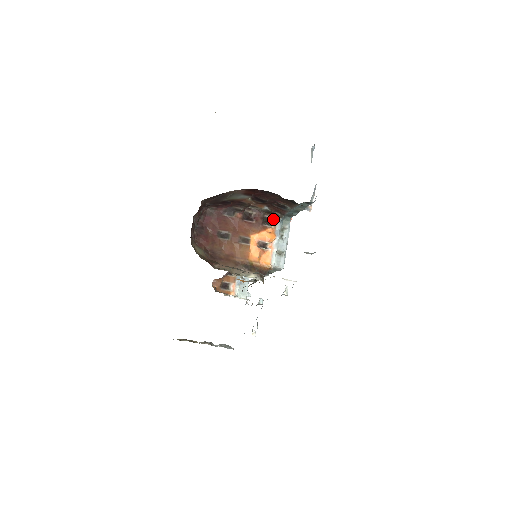
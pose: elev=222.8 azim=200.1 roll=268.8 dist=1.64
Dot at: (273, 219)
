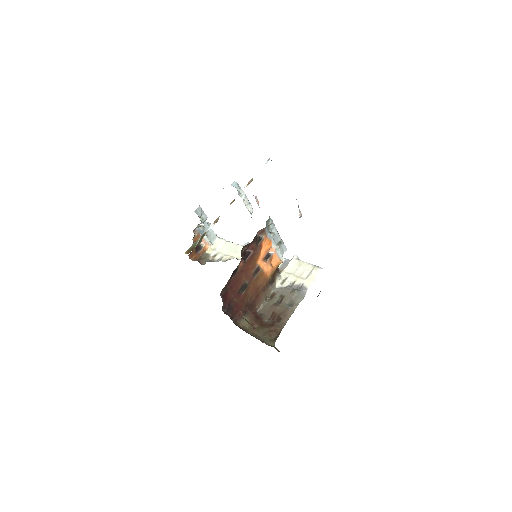
Dot at: (259, 231)
